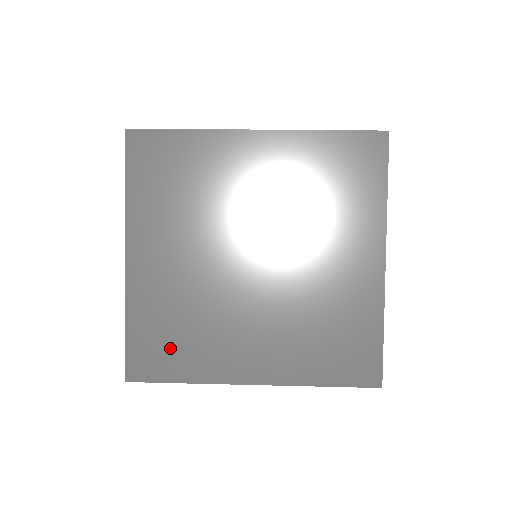
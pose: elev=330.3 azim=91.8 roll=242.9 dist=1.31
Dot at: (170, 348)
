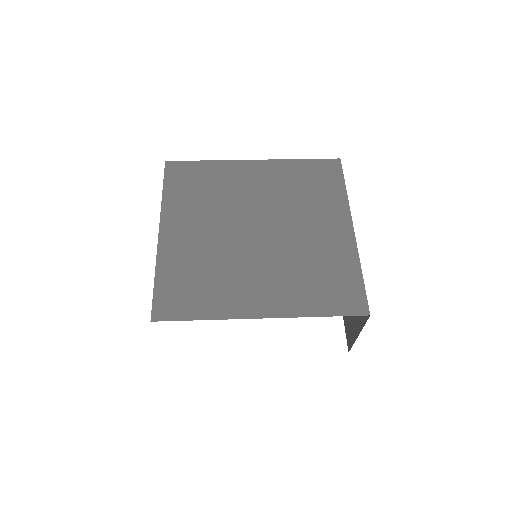
Dot at: (191, 293)
